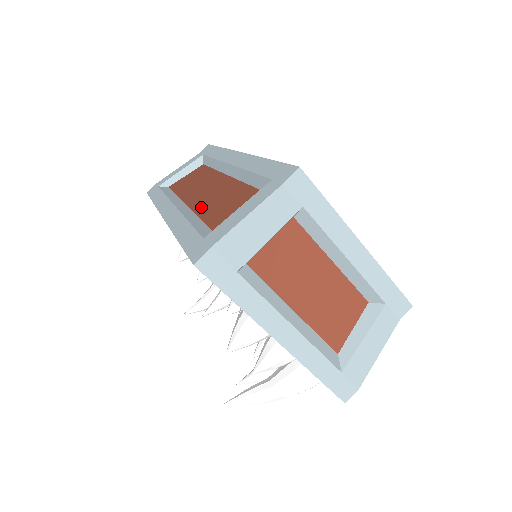
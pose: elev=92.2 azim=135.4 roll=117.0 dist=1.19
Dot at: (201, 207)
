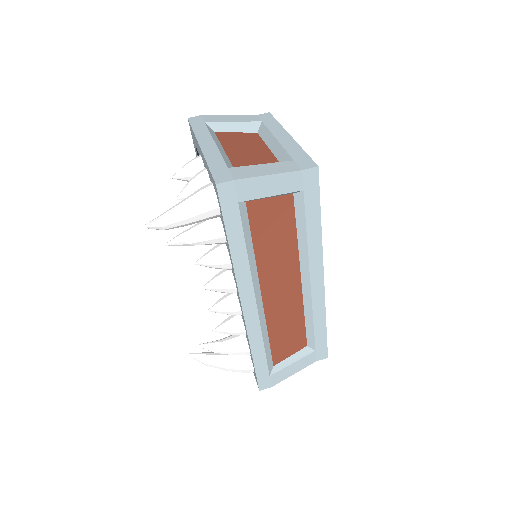
Dot at: occluded
